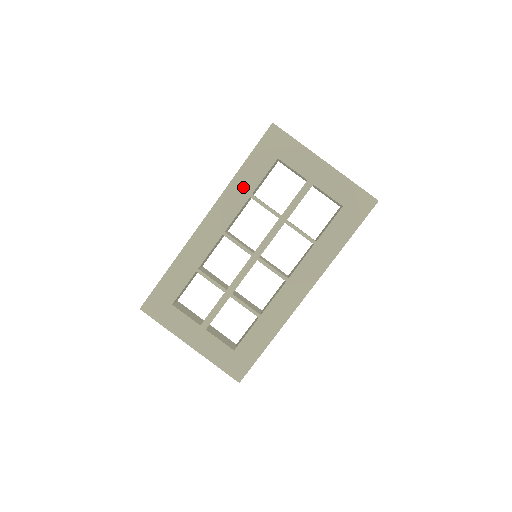
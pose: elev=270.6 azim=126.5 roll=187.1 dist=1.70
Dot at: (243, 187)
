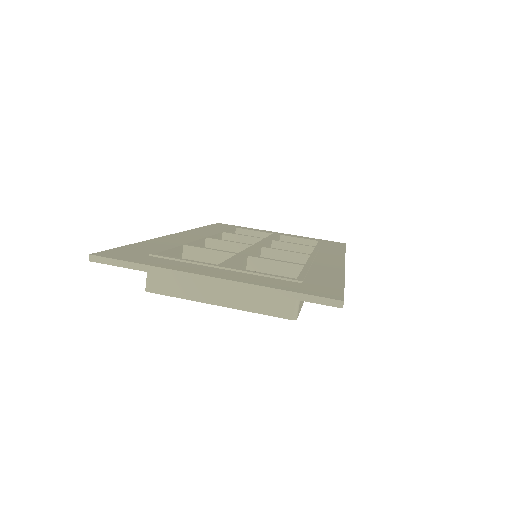
Dot at: (211, 231)
